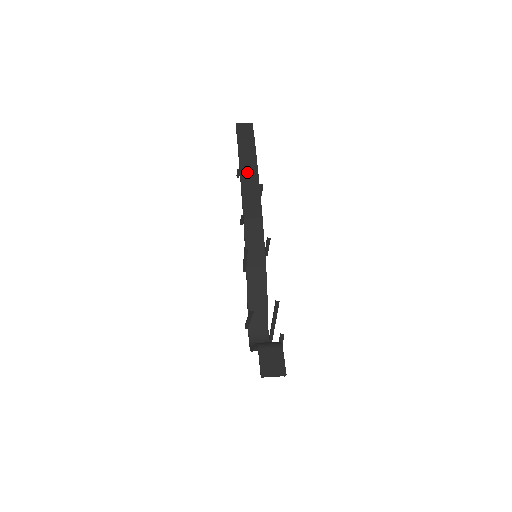
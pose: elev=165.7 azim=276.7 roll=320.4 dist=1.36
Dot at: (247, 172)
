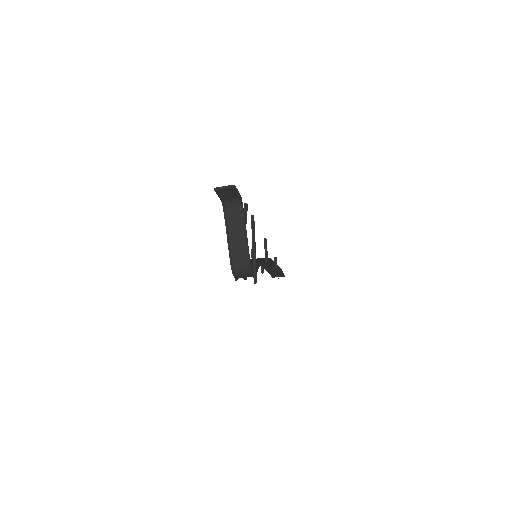
Dot at: occluded
